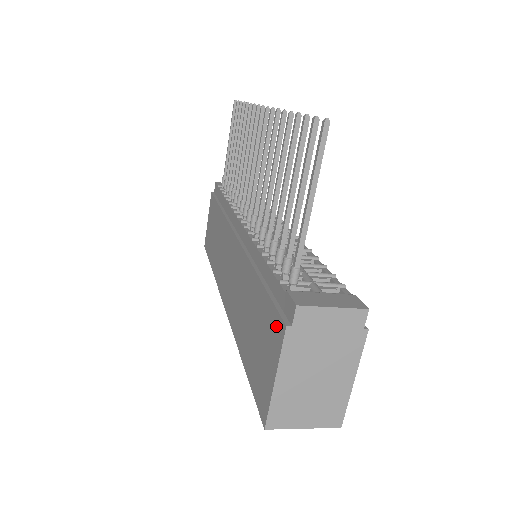
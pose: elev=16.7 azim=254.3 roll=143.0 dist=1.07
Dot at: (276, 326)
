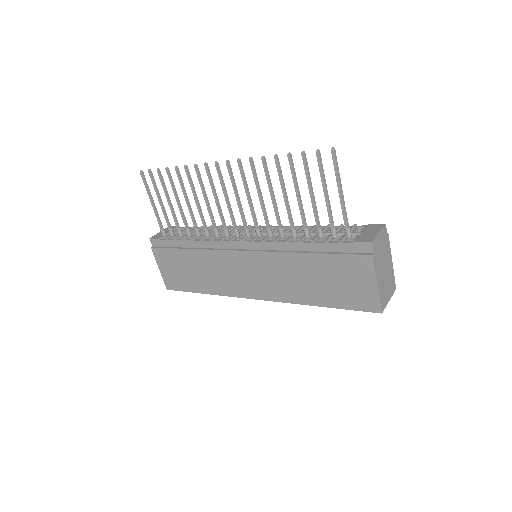
Dot at: (360, 262)
